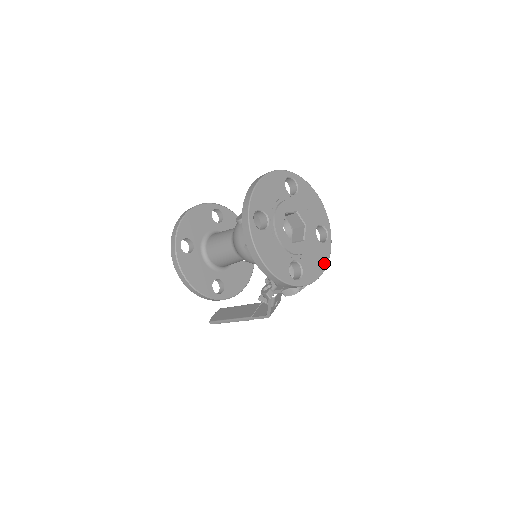
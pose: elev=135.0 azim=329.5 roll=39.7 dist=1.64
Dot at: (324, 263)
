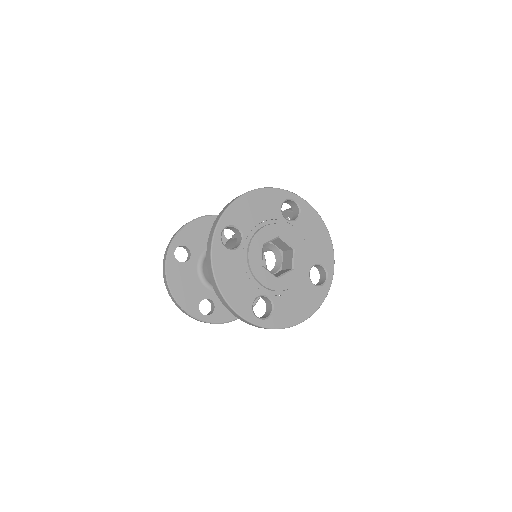
Dot at: (320, 224)
